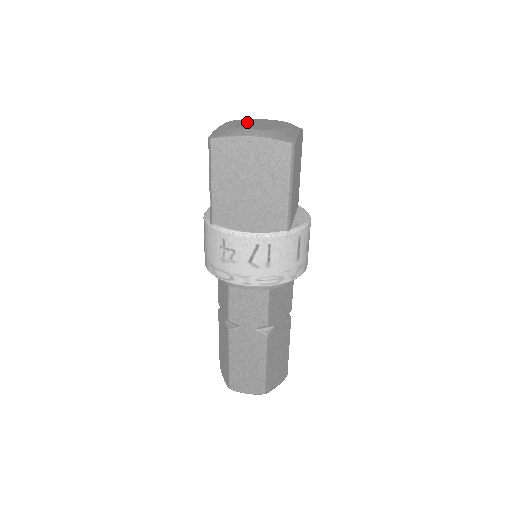
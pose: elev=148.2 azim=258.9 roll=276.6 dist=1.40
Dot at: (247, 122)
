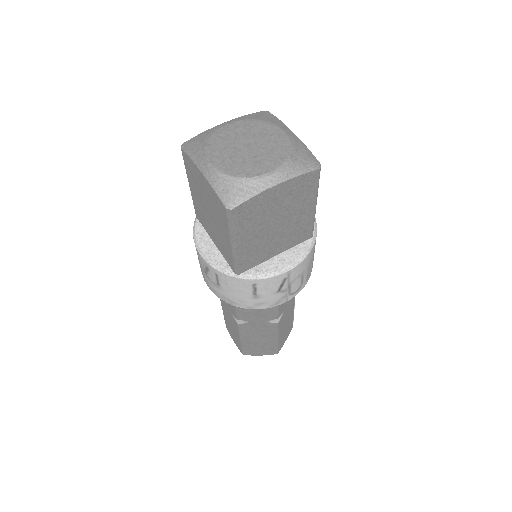
Dot at: (245, 134)
